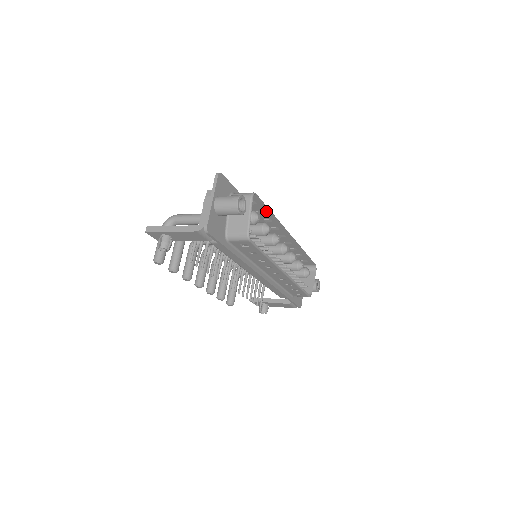
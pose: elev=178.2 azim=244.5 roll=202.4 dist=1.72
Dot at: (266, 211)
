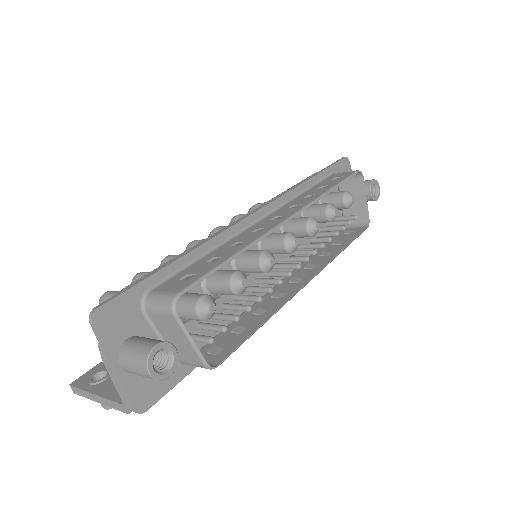
Dot at: (222, 262)
